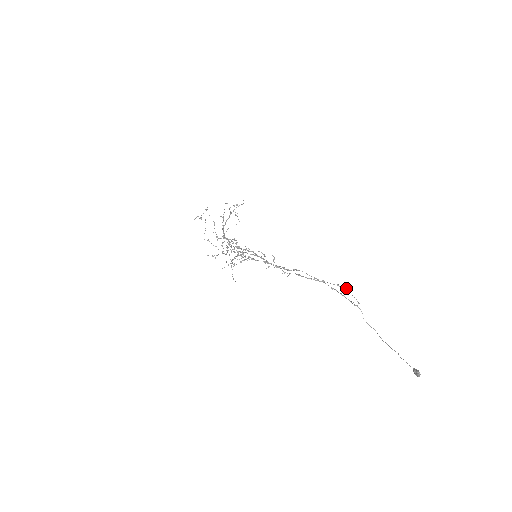
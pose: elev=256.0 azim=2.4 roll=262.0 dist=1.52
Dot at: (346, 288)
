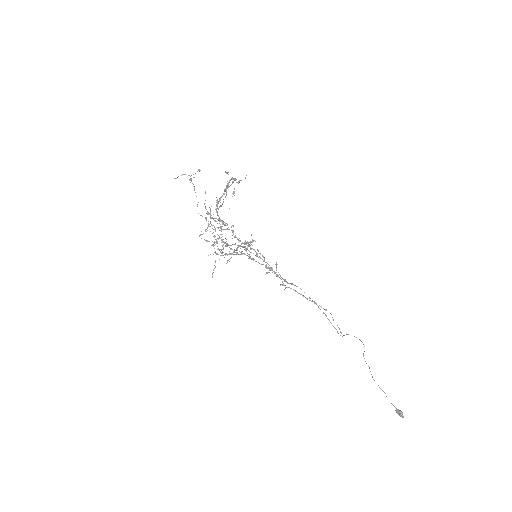
Dot at: (331, 314)
